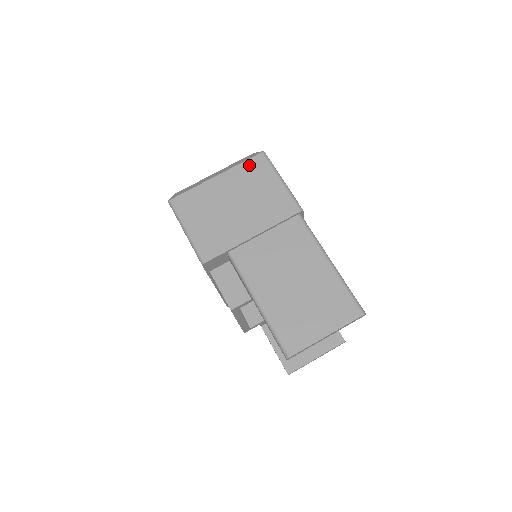
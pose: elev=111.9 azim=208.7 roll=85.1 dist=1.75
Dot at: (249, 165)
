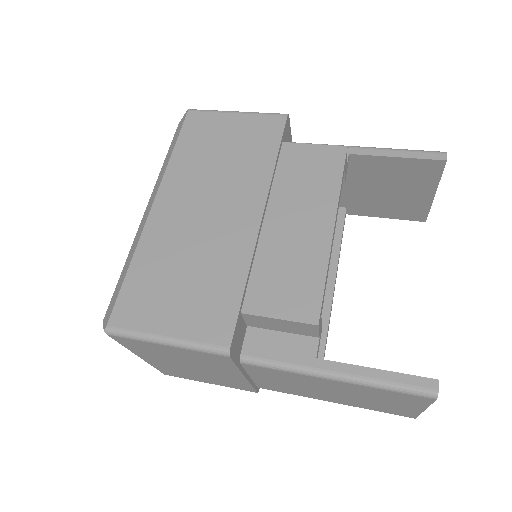
Dot at: occluded
